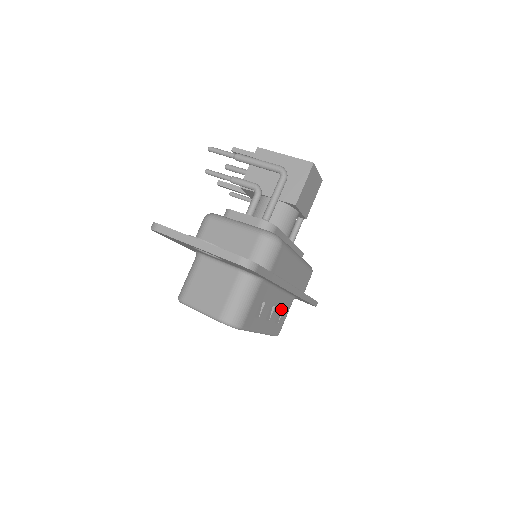
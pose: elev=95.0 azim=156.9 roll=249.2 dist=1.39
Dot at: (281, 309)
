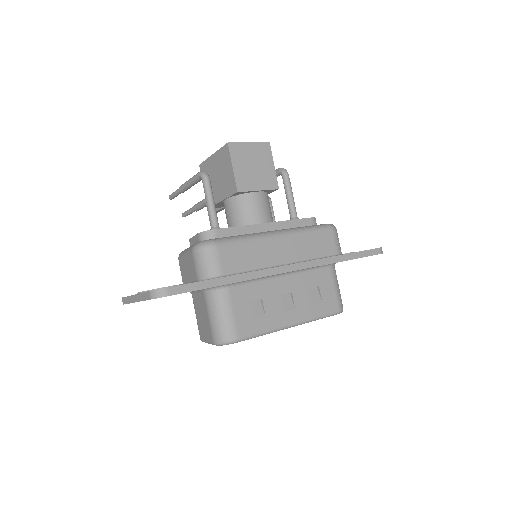
Dot at: (317, 287)
